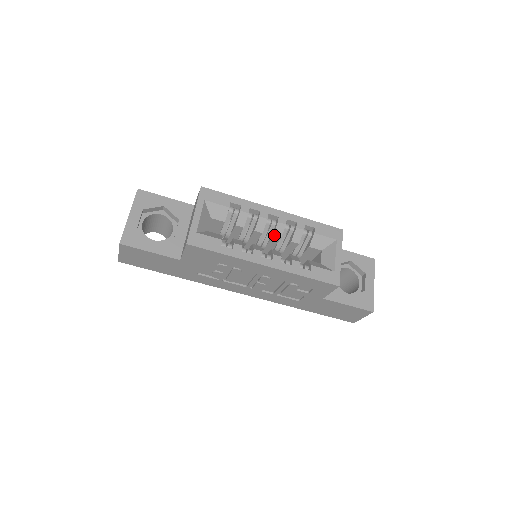
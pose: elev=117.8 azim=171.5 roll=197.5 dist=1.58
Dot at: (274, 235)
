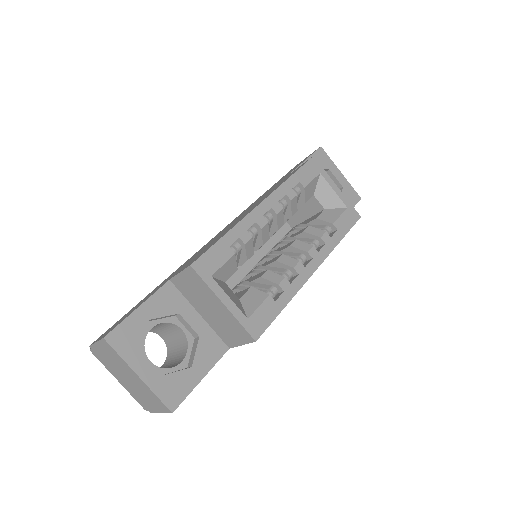
Dot at: (278, 228)
